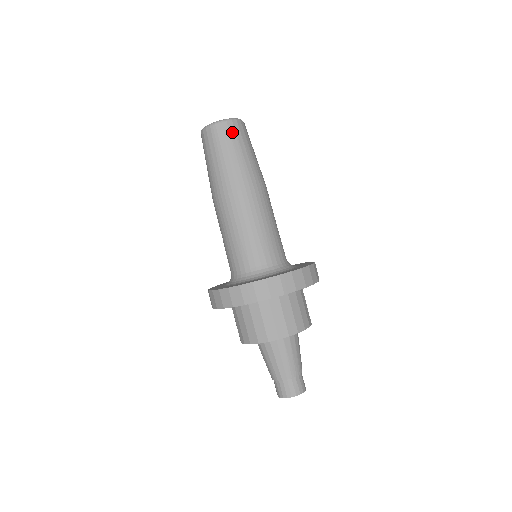
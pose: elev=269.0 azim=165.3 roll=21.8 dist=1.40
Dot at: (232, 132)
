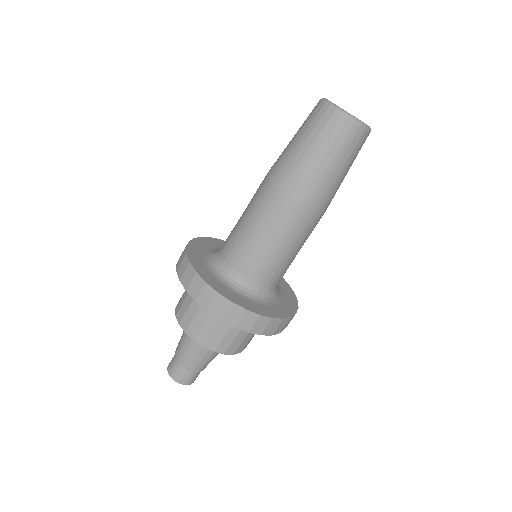
Dot at: (361, 146)
